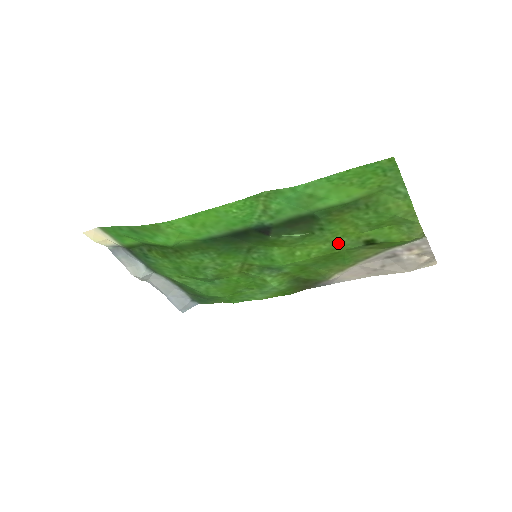
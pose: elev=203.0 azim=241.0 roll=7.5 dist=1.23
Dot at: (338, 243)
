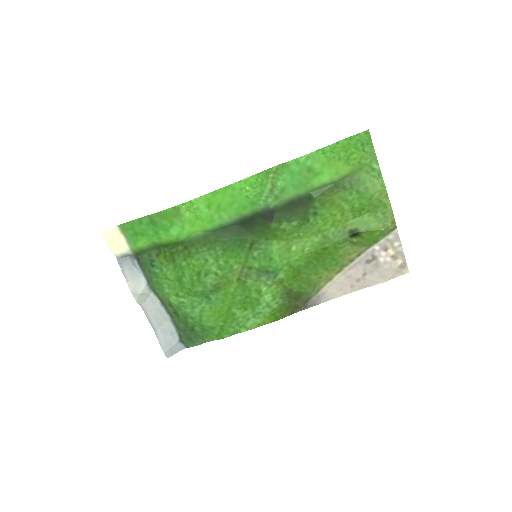
Dot at: (328, 235)
